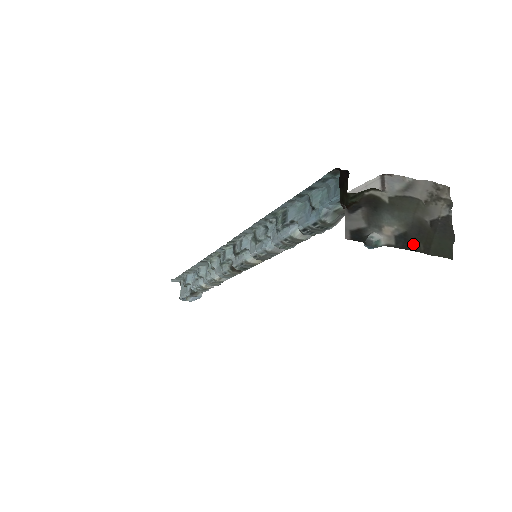
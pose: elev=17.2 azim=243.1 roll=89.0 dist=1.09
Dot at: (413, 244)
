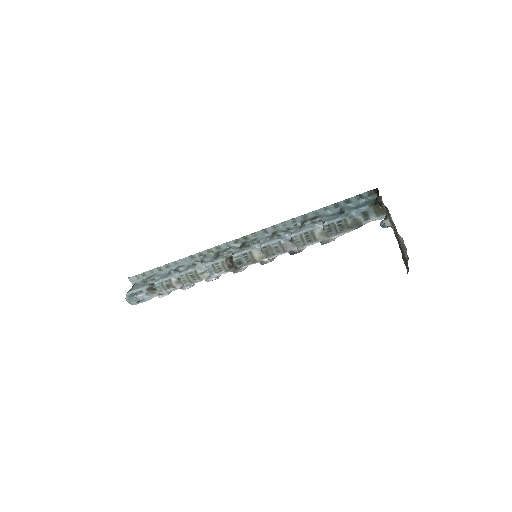
Dot at: (399, 244)
